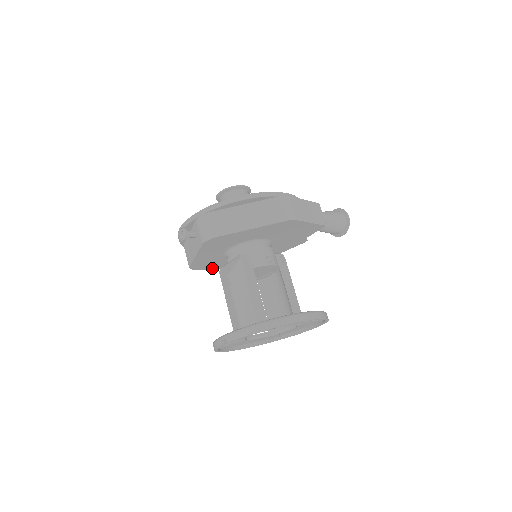
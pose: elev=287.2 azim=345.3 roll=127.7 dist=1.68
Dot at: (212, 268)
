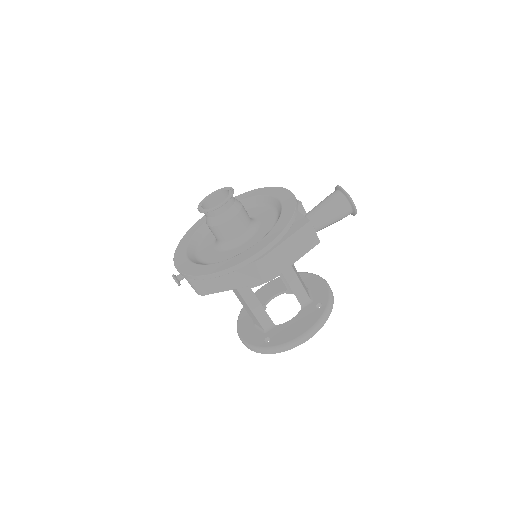
Dot at: occluded
